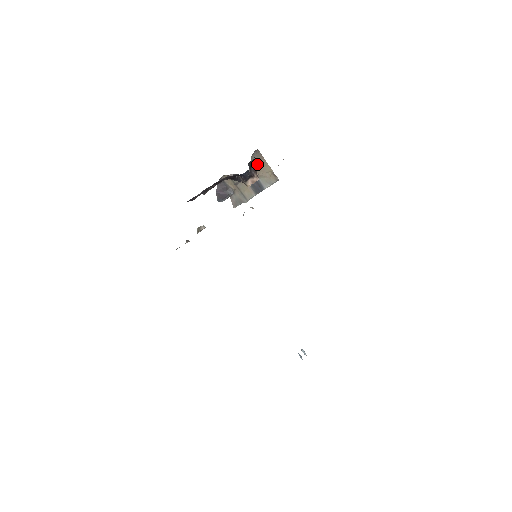
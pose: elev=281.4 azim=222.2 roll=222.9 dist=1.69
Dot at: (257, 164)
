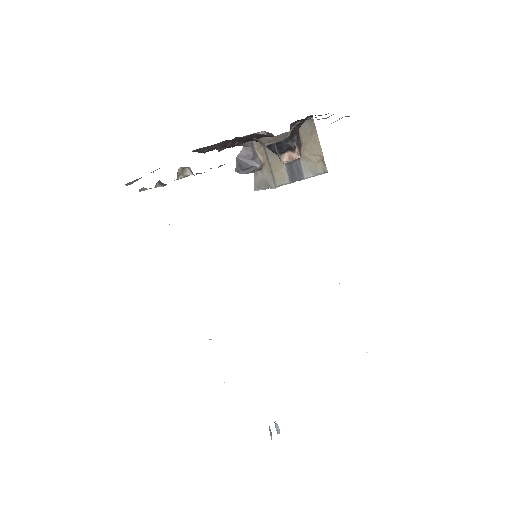
Dot at: (305, 137)
